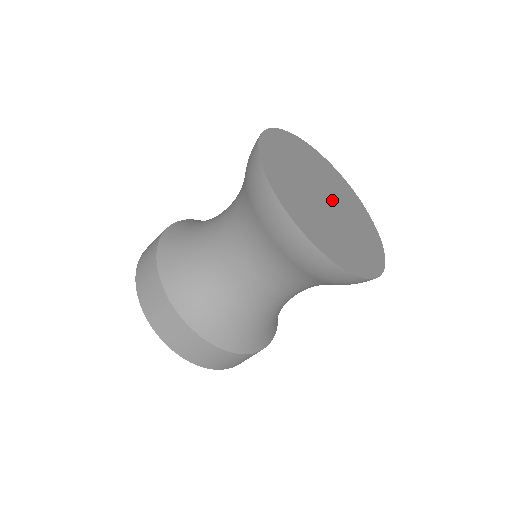
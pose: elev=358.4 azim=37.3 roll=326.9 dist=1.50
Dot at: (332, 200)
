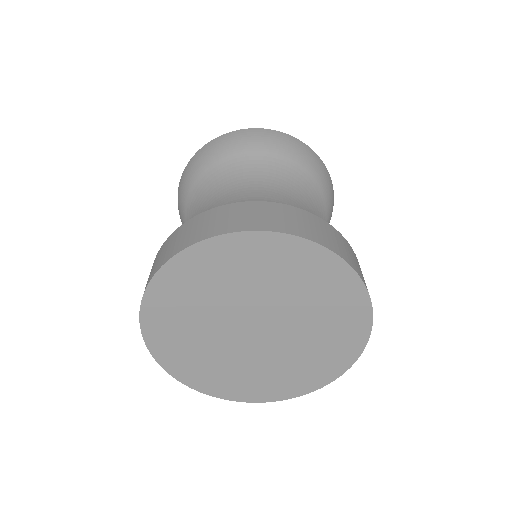
Dot at: occluded
